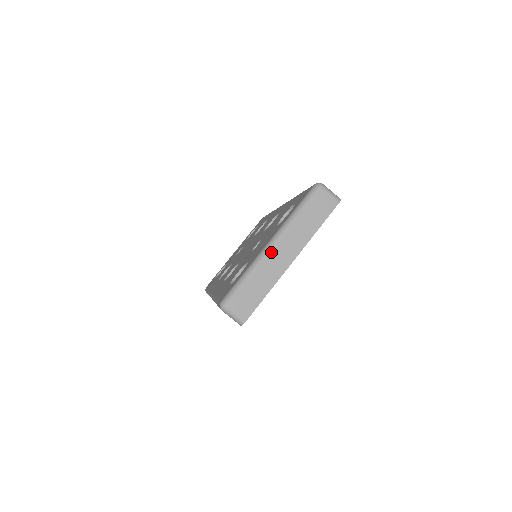
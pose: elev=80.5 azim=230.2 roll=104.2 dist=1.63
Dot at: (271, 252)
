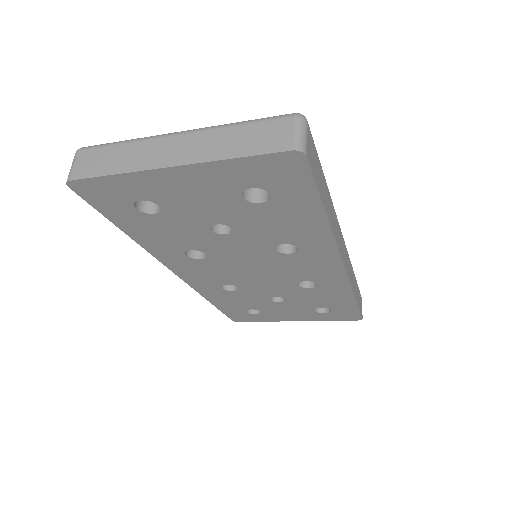
Dot at: (167, 138)
